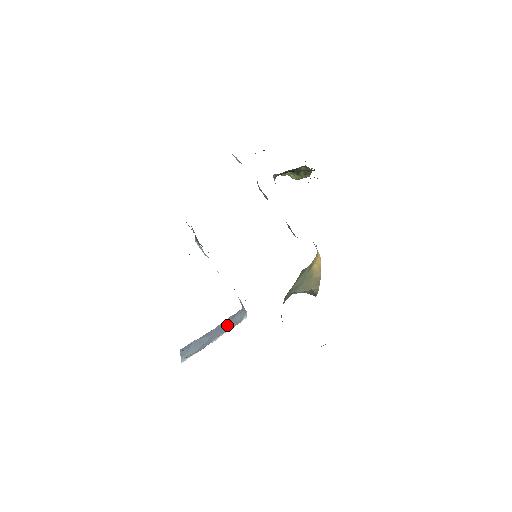
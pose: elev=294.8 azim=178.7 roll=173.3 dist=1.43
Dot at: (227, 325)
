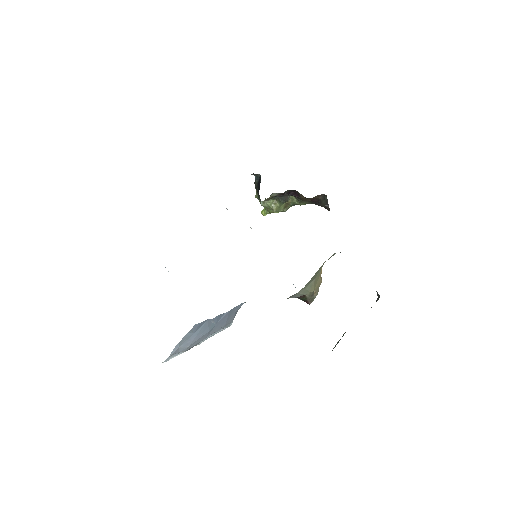
Dot at: (229, 318)
